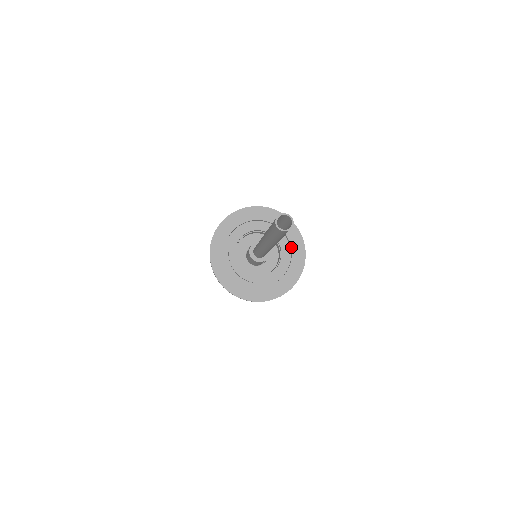
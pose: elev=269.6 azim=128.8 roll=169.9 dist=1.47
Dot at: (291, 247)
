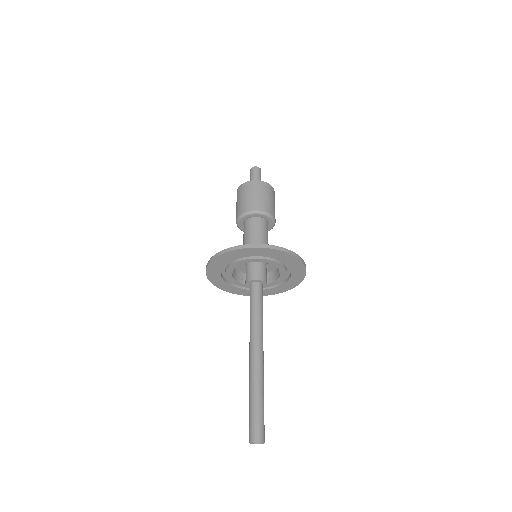
Dot at: (291, 276)
